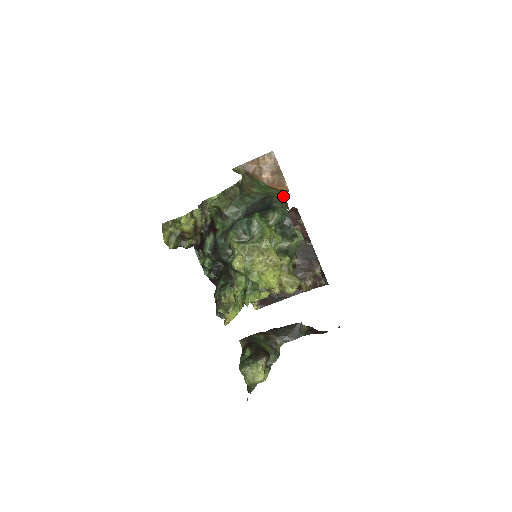
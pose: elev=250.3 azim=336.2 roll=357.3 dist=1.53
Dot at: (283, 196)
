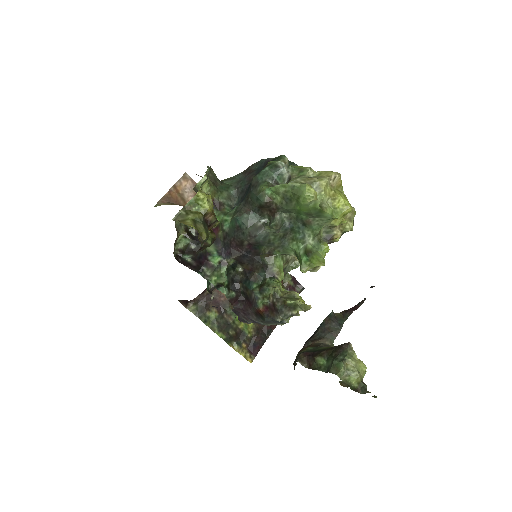
Dot at: occluded
